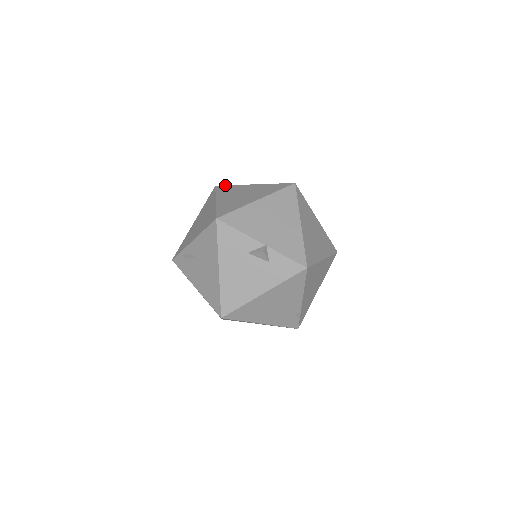
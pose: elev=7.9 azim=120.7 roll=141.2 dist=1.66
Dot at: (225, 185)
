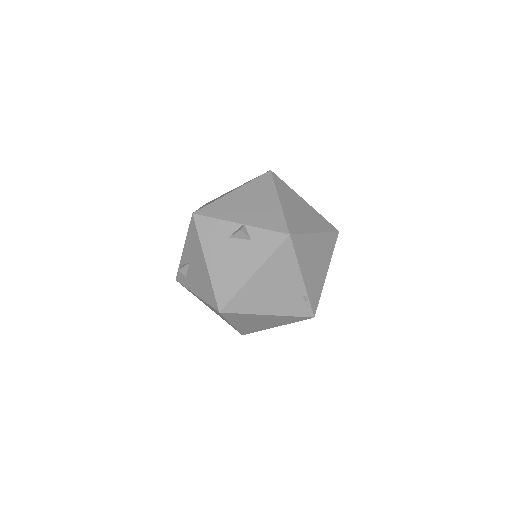
Dot at: occluded
